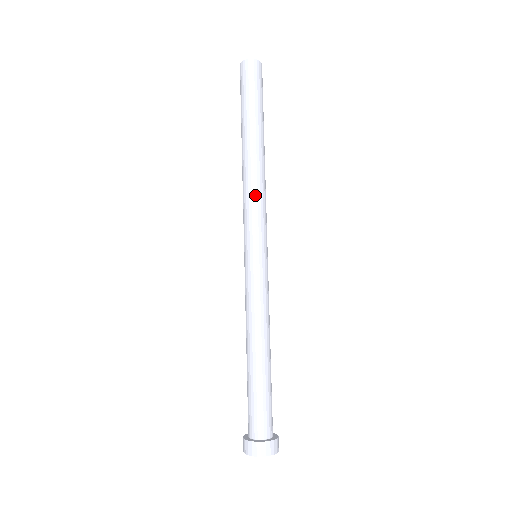
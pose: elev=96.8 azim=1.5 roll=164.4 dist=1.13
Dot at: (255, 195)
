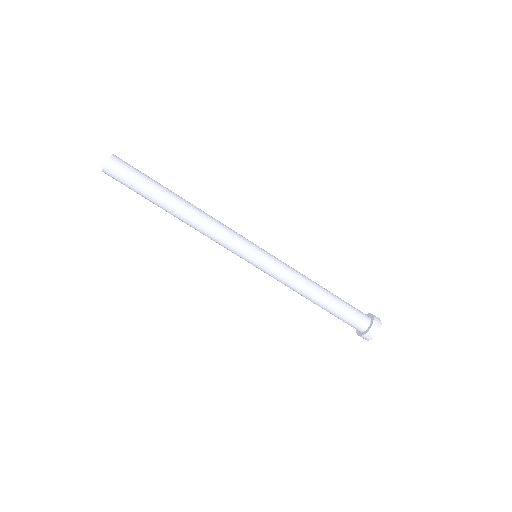
Dot at: (219, 227)
